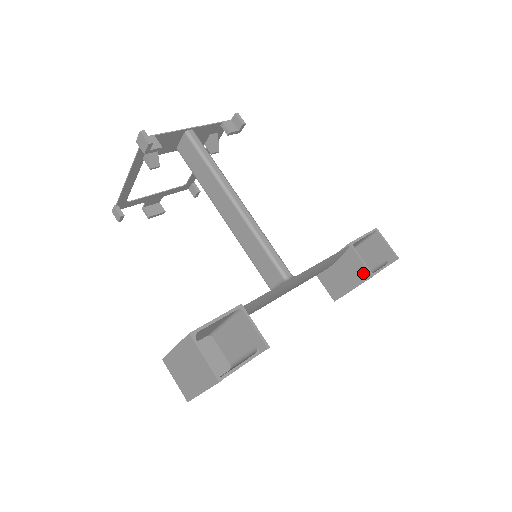
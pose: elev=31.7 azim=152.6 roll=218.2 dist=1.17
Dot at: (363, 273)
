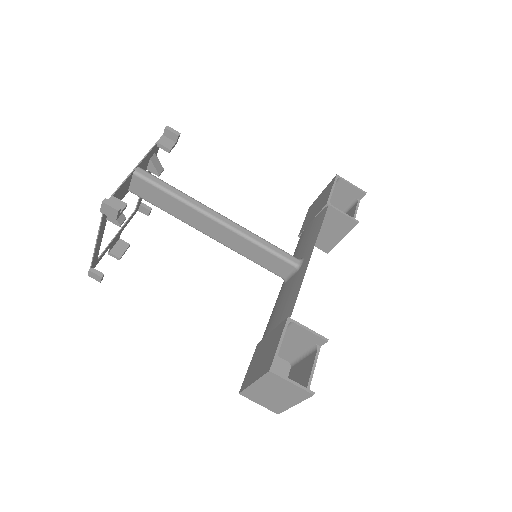
Dot at: (348, 223)
